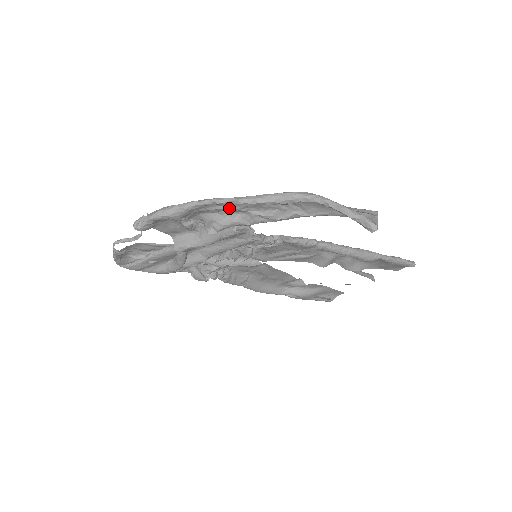
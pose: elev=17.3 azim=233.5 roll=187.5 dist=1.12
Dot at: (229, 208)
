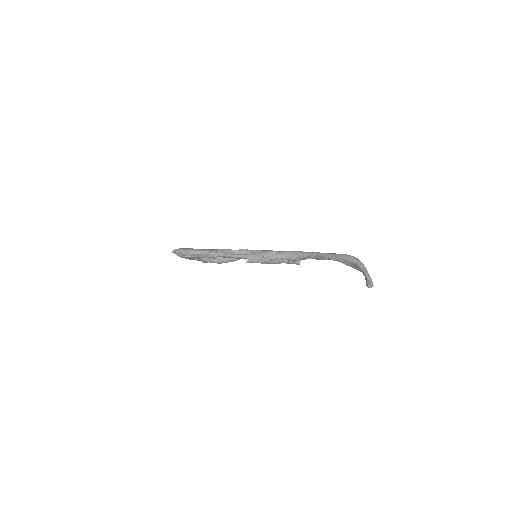
Dot at: occluded
